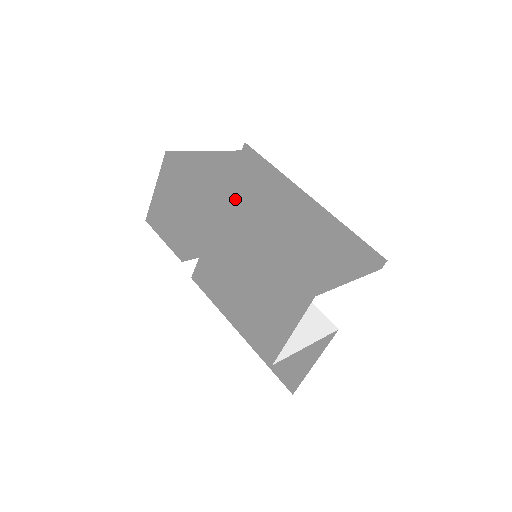
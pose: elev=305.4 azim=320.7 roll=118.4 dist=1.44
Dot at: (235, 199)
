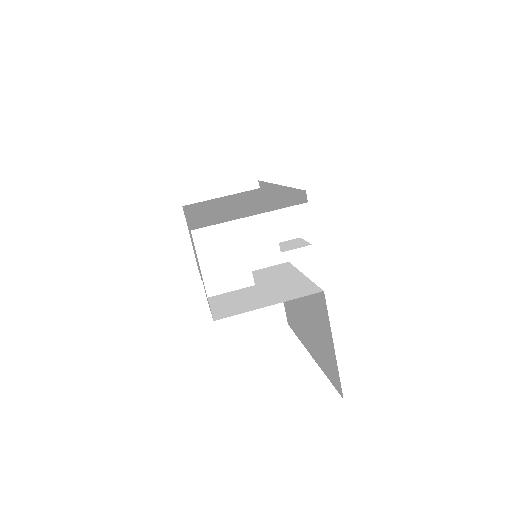
Dot at: occluded
